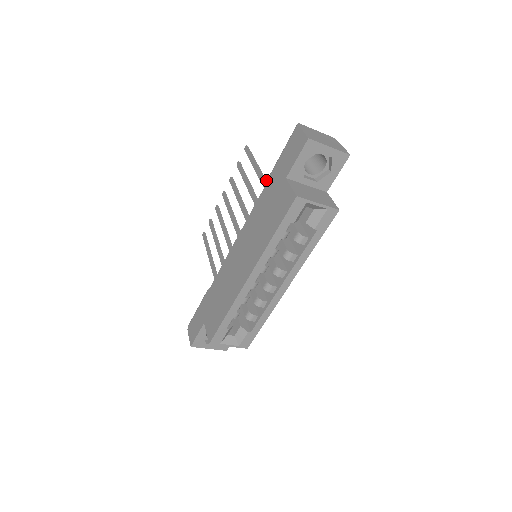
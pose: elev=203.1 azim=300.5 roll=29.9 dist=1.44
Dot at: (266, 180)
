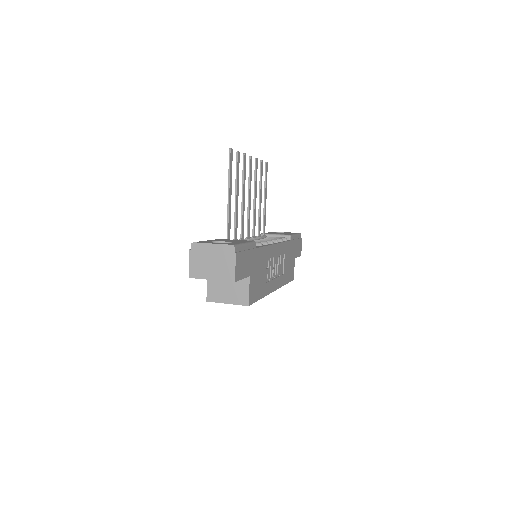
Dot at: (228, 224)
